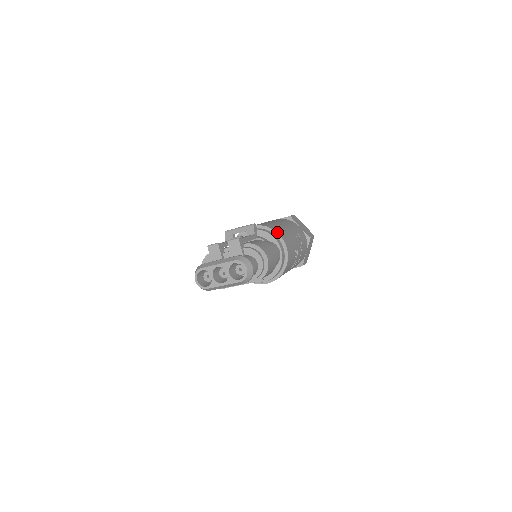
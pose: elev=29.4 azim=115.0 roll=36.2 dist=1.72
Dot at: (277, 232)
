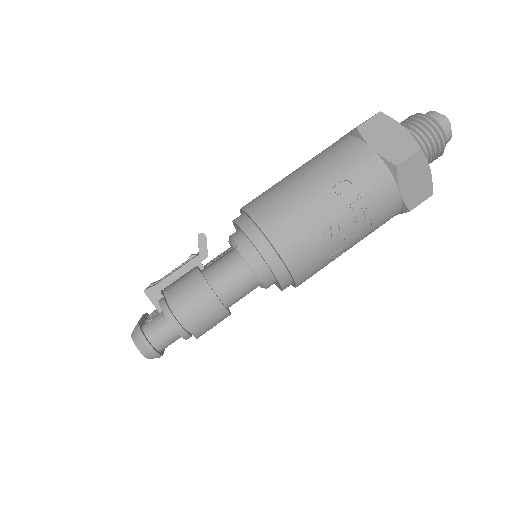
Dot at: (257, 223)
